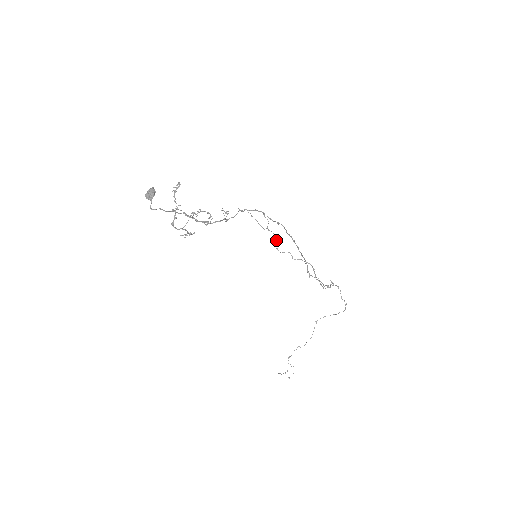
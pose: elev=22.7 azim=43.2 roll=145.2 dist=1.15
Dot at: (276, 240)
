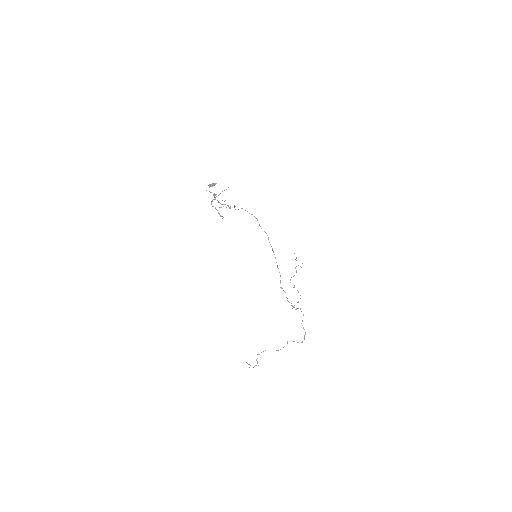
Dot at: (294, 275)
